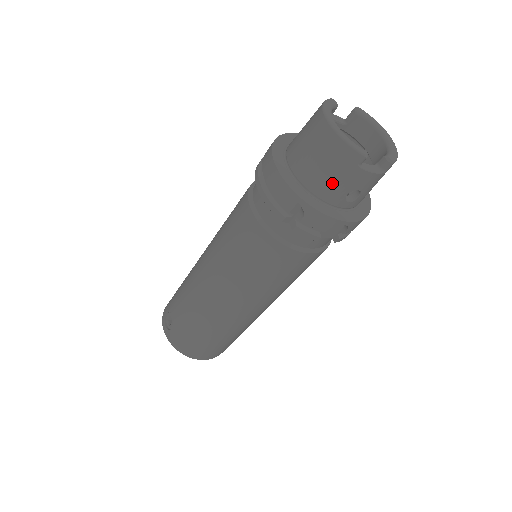
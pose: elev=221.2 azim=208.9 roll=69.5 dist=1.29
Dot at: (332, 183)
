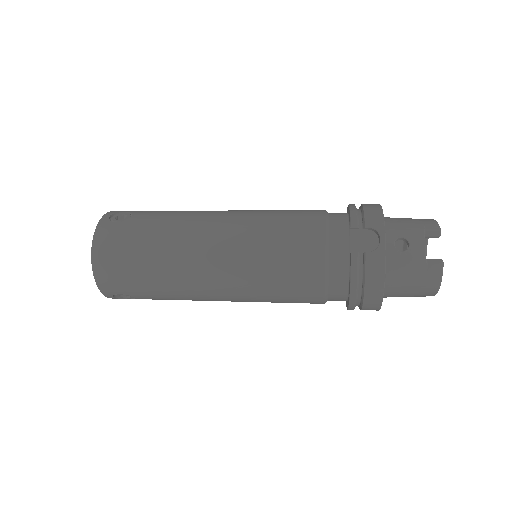
Dot at: occluded
